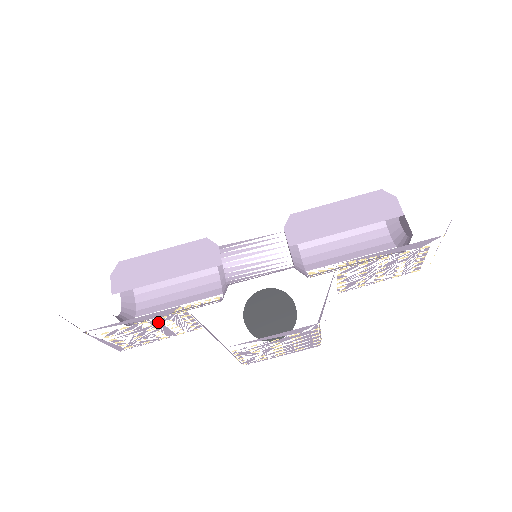
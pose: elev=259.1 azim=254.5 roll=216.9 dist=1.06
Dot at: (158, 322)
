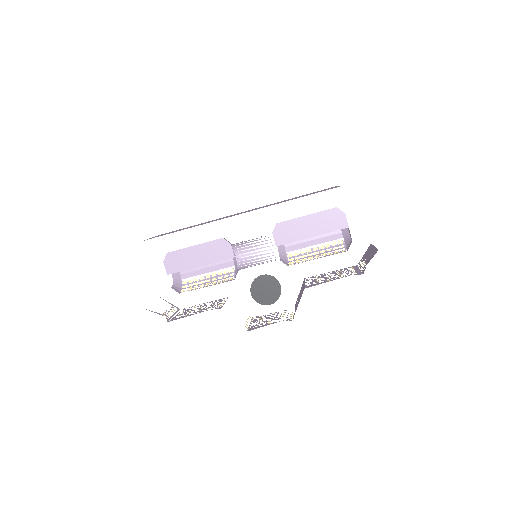
Dot at: (206, 309)
